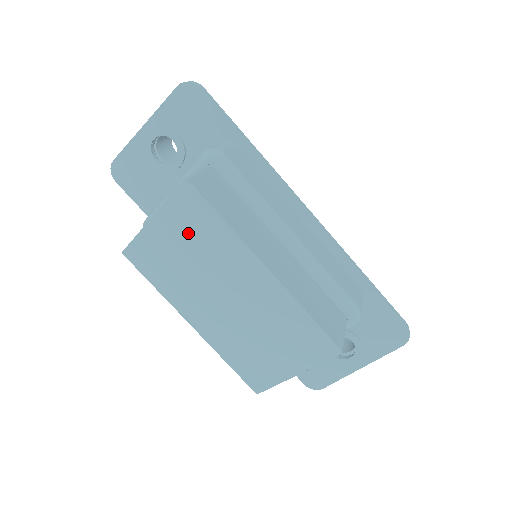
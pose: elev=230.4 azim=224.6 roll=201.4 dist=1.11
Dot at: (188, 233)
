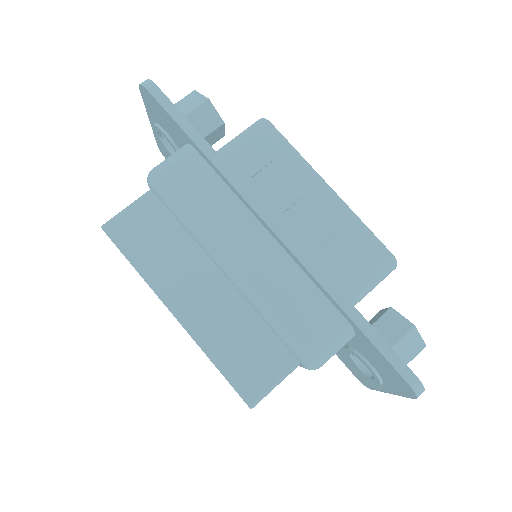
Dot at: occluded
